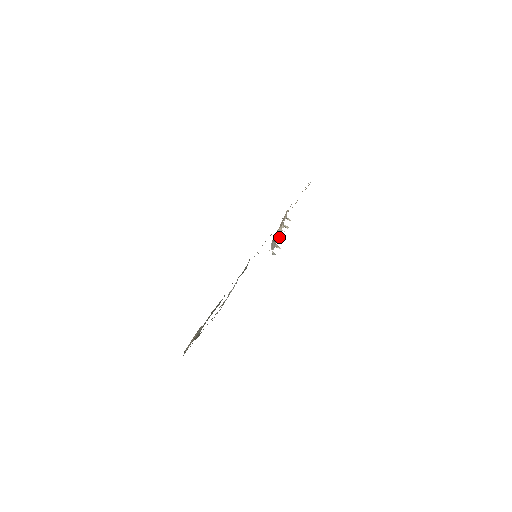
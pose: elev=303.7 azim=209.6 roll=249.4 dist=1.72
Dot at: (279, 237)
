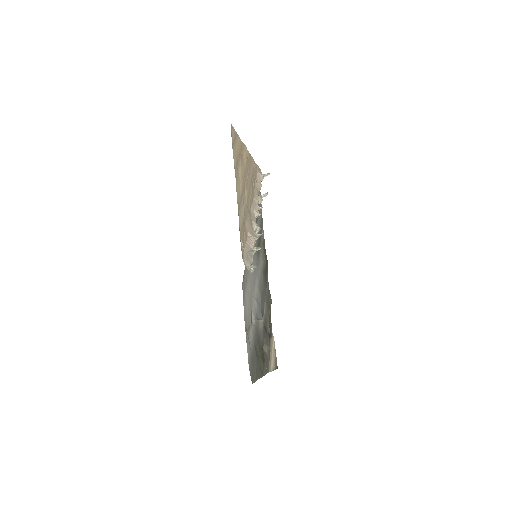
Dot at: (257, 229)
